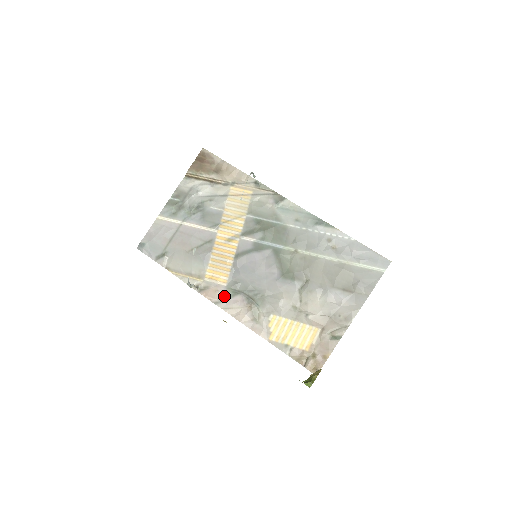
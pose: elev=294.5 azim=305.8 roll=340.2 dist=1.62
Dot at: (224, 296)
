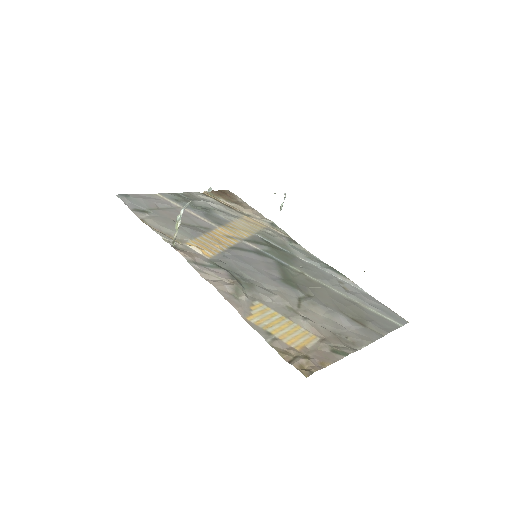
Dot at: (203, 262)
